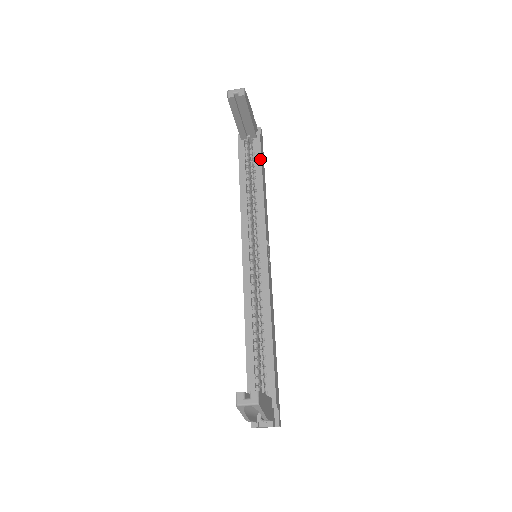
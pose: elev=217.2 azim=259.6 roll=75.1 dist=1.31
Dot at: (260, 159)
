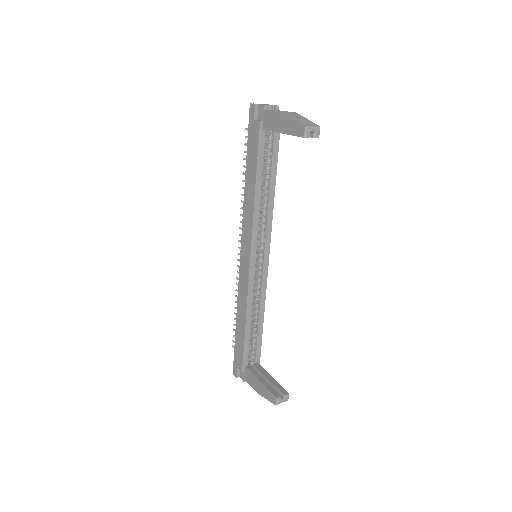
Dot at: (277, 159)
